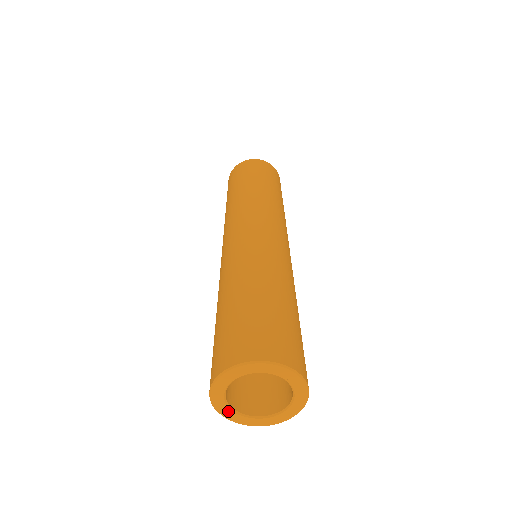
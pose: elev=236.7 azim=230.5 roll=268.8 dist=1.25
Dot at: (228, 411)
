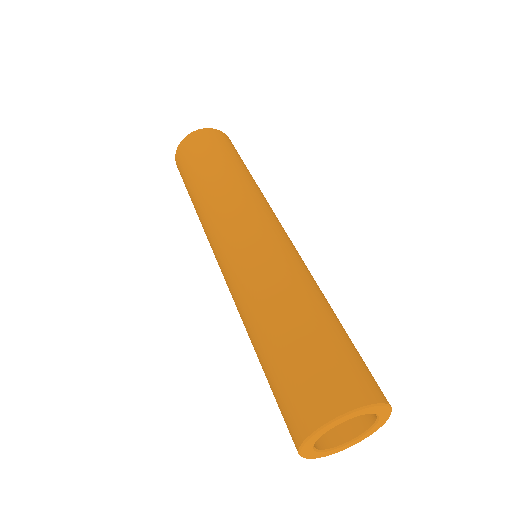
Dot at: (324, 453)
